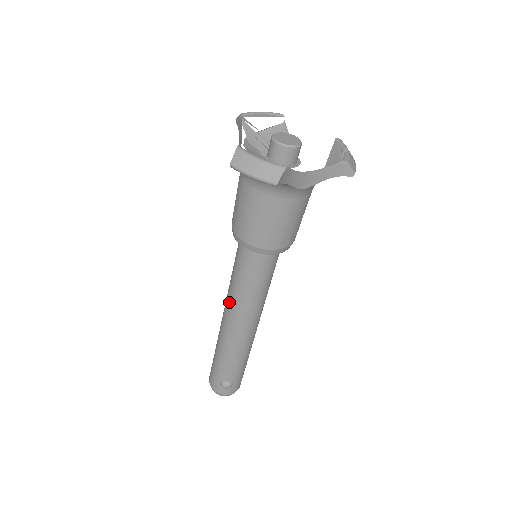
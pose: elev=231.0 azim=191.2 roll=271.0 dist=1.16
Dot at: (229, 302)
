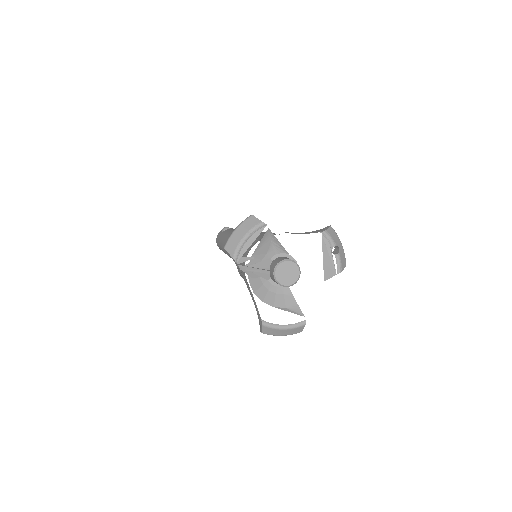
Dot at: occluded
